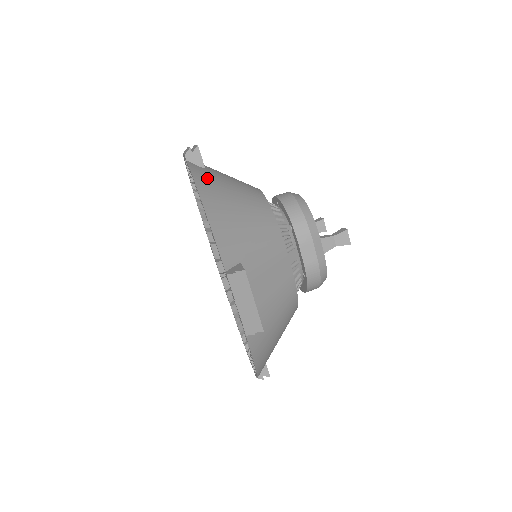
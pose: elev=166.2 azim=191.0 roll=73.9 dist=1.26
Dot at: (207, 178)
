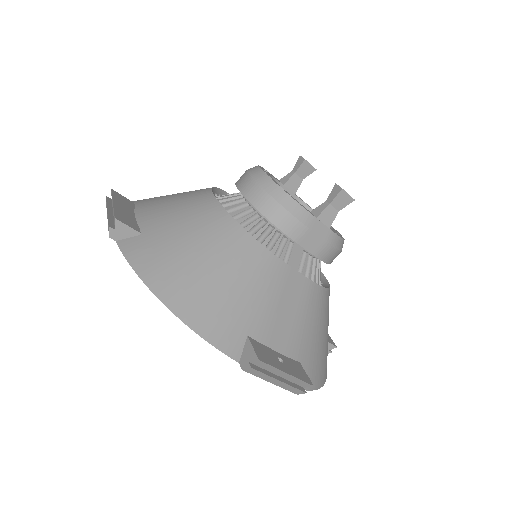
Dot at: (152, 255)
